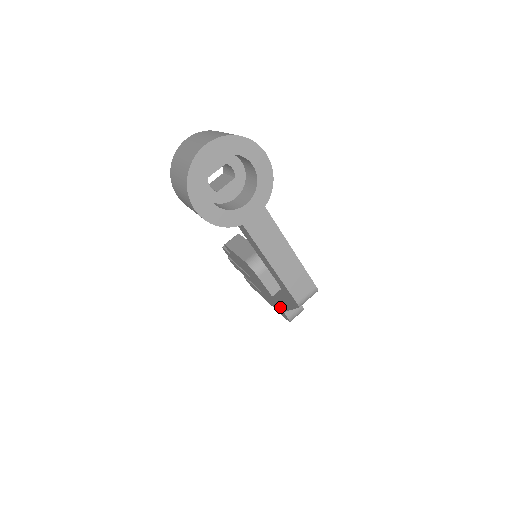
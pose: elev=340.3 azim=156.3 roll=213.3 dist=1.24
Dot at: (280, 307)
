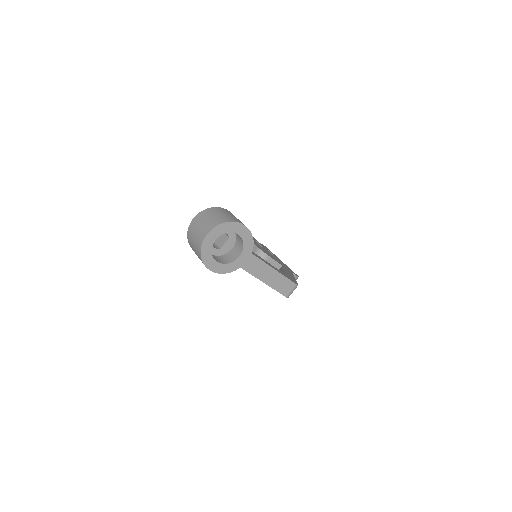
Dot at: occluded
